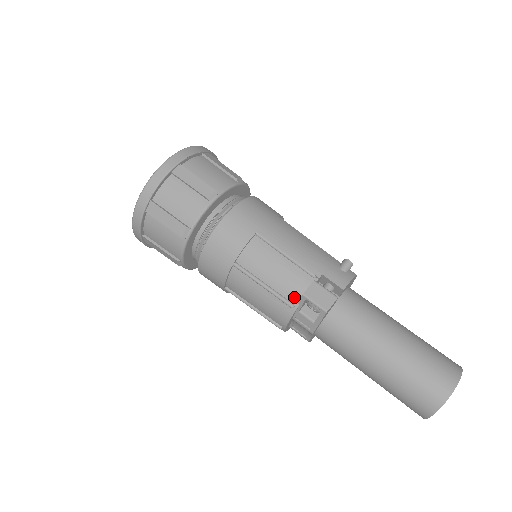
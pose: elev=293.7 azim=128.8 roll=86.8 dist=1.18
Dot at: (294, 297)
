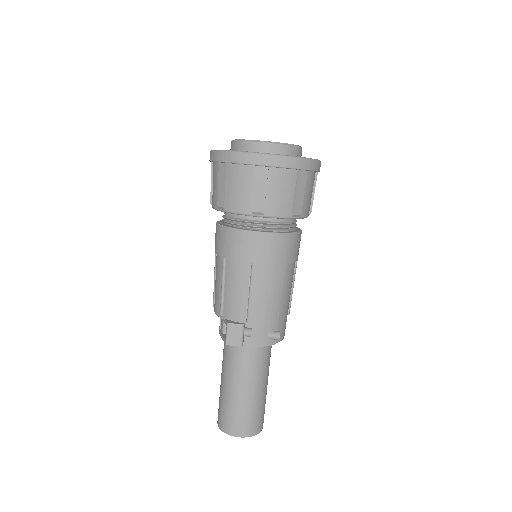
Dot at: (227, 314)
